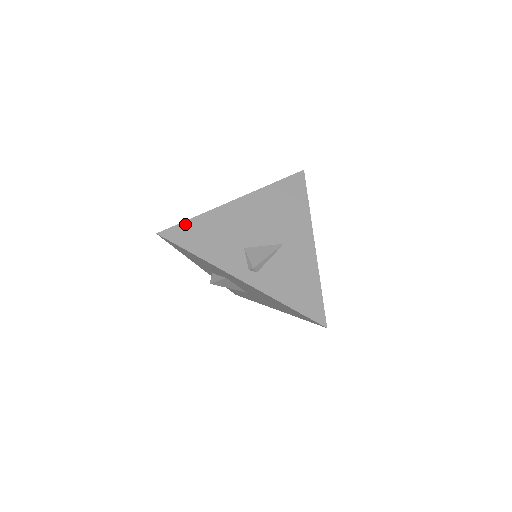
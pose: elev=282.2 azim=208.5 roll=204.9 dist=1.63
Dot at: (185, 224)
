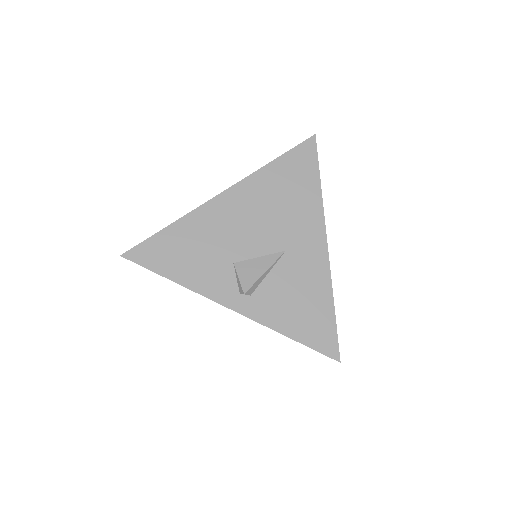
Dot at: (156, 238)
